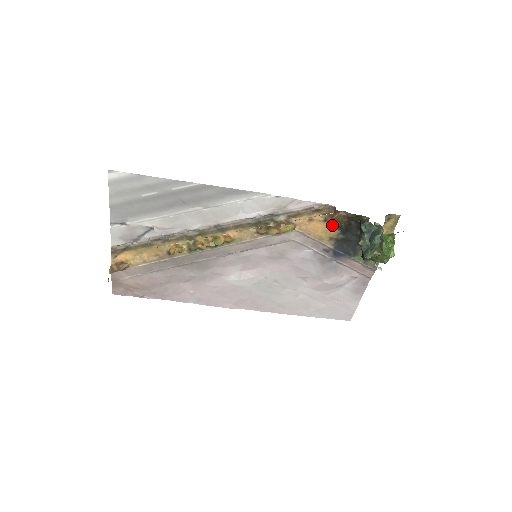
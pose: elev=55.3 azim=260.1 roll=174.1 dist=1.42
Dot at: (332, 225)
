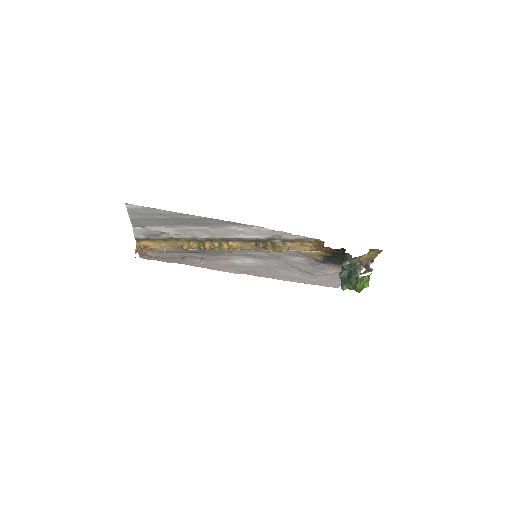
Dot at: occluded
